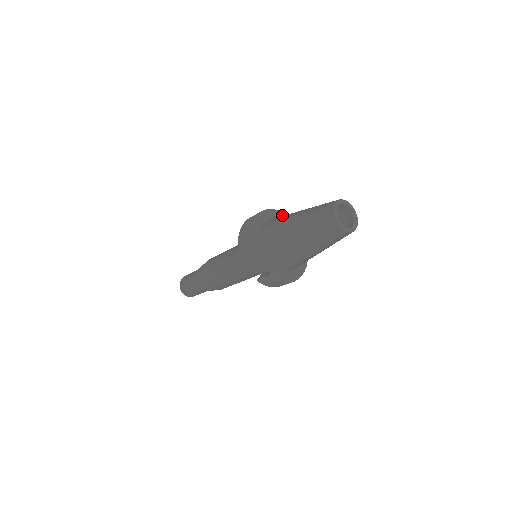
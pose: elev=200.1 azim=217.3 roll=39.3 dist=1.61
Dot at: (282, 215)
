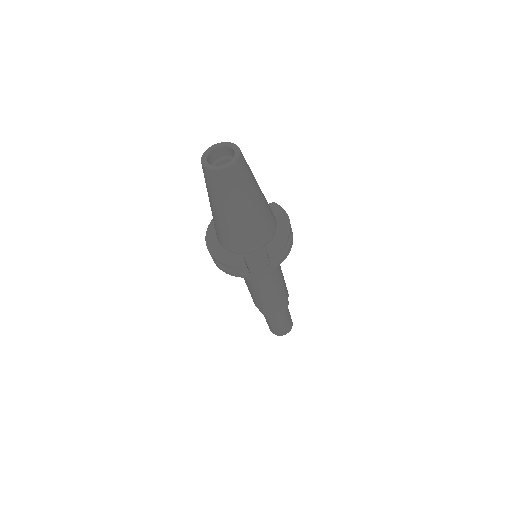
Dot at: occluded
